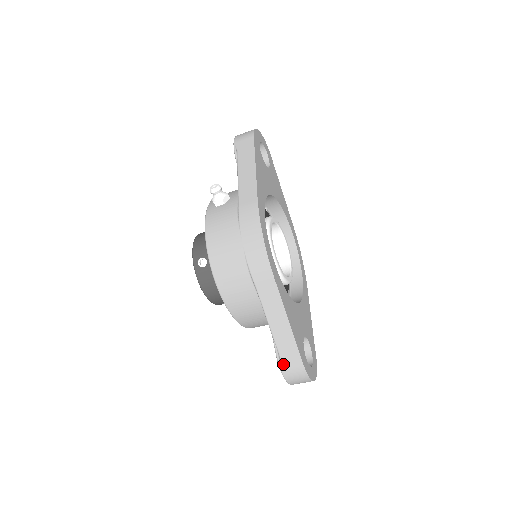
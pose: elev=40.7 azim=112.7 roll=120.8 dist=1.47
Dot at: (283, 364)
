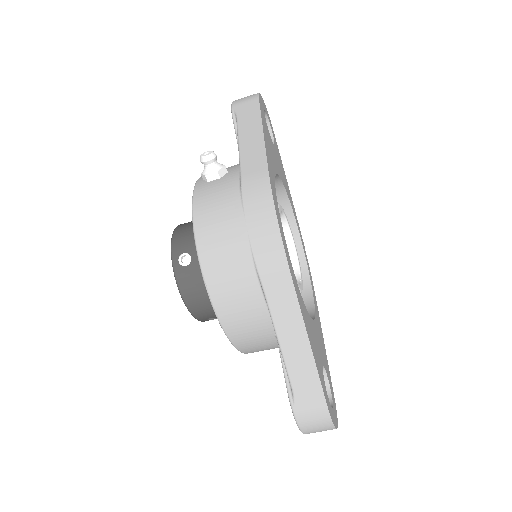
Dot at: (297, 404)
